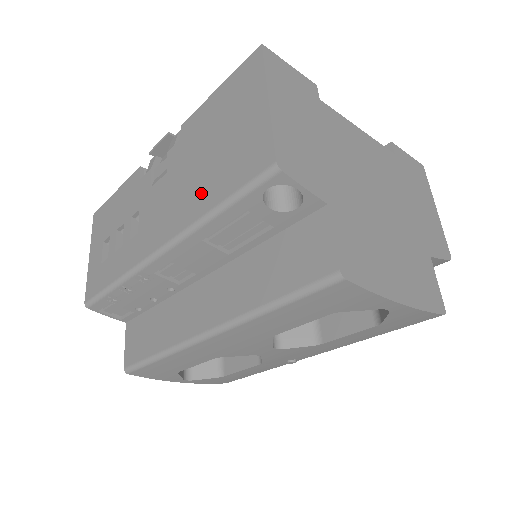
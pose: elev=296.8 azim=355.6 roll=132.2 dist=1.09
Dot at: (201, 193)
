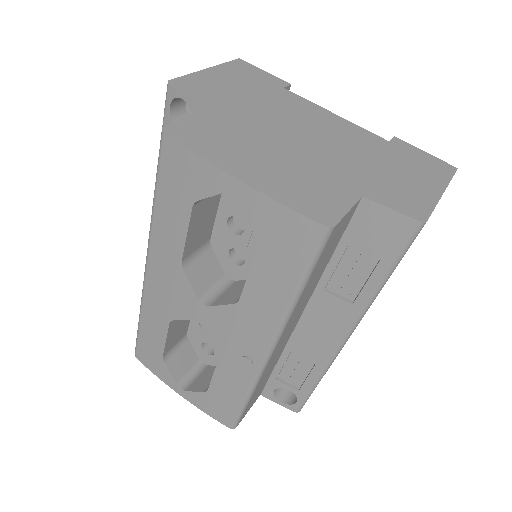
Dot at: occluded
